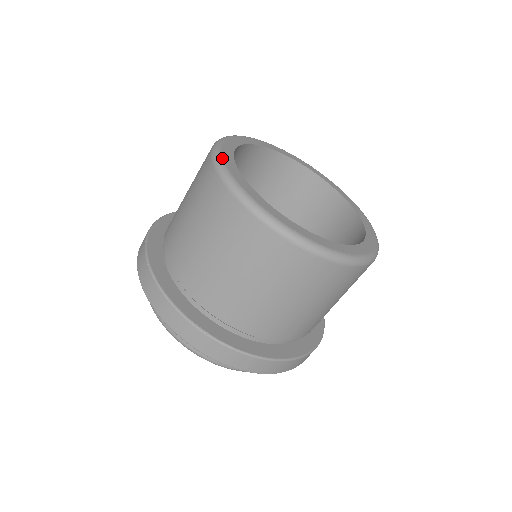
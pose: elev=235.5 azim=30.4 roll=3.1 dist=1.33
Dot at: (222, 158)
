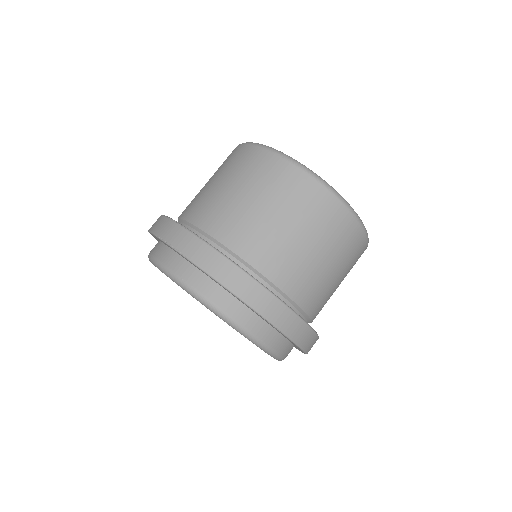
Dot at: (281, 152)
